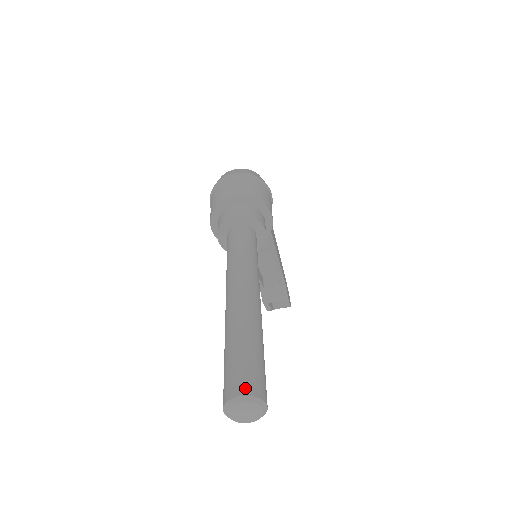
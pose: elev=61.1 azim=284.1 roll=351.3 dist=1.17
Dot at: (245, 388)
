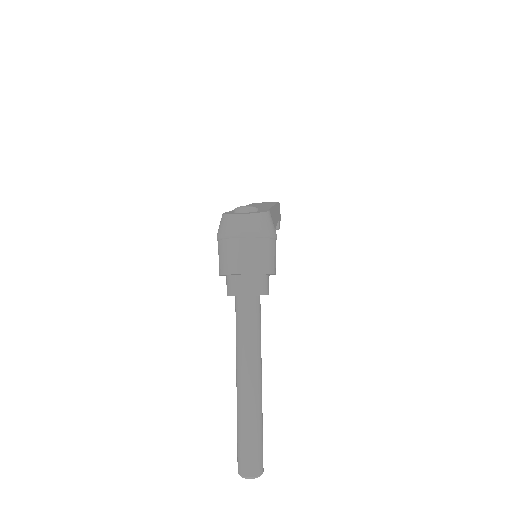
Dot at: (252, 472)
